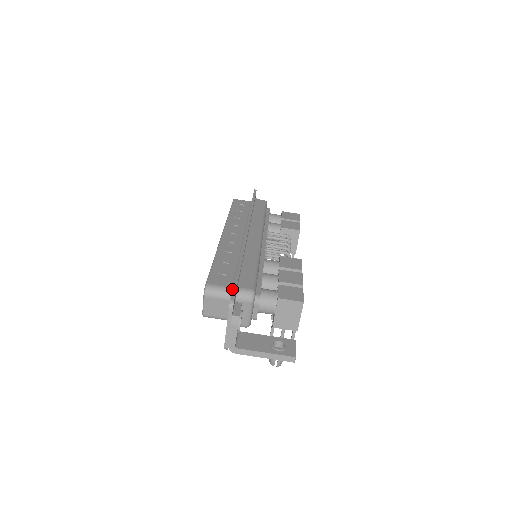
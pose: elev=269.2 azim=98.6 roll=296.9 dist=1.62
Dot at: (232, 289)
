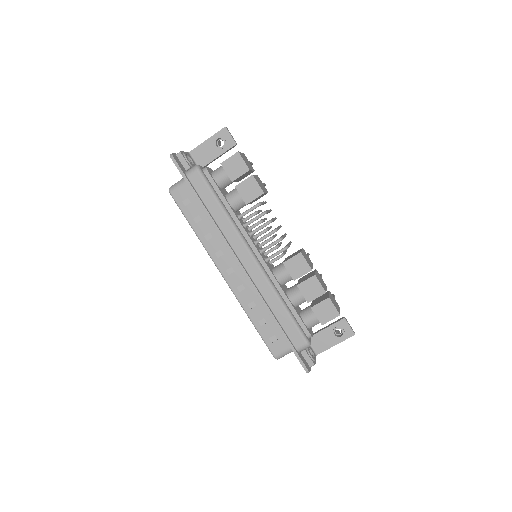
Dot at: occluded
